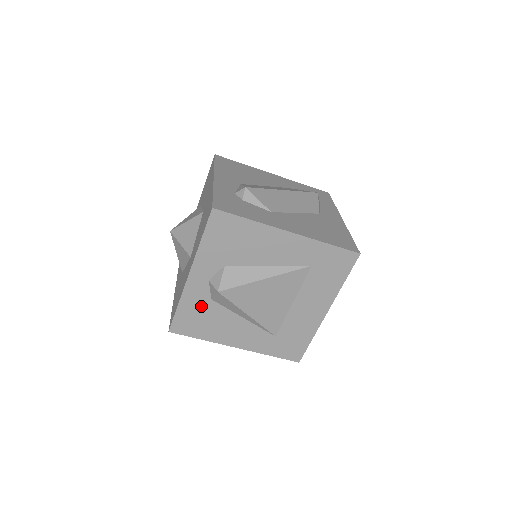
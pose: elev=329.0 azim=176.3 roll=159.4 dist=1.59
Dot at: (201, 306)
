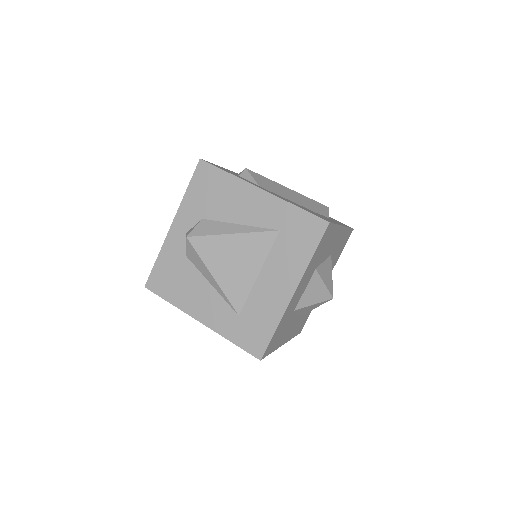
Dot at: (176, 262)
